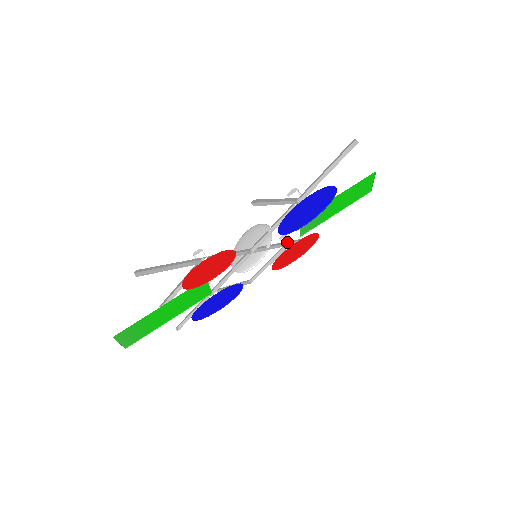
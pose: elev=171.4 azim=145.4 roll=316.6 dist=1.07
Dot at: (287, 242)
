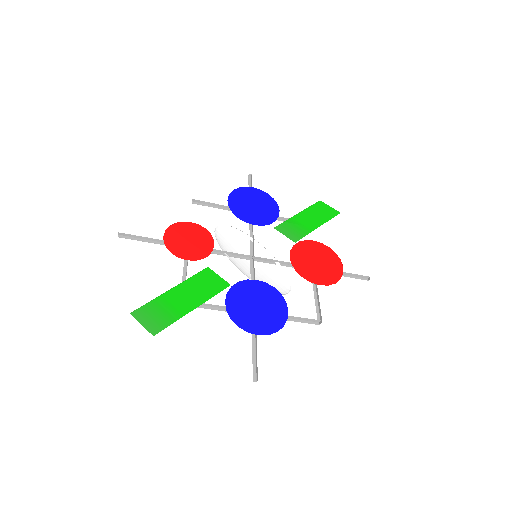
Dot at: occluded
